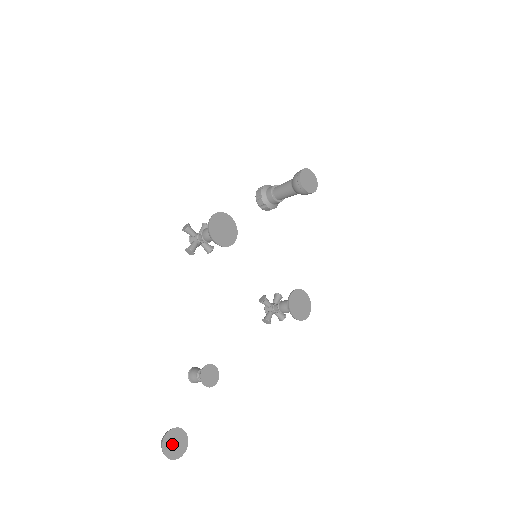
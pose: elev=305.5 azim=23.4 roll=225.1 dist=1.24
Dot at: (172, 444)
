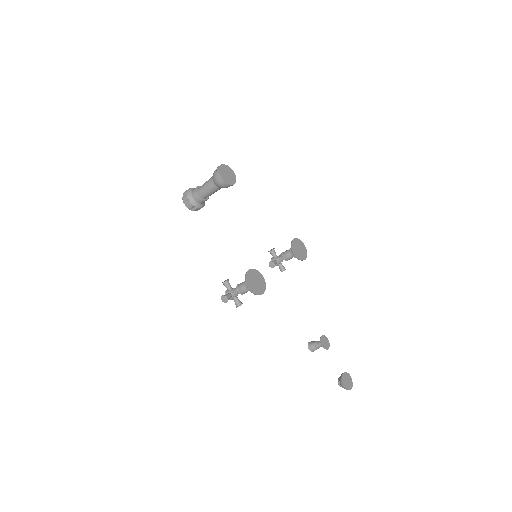
Dot at: (347, 383)
